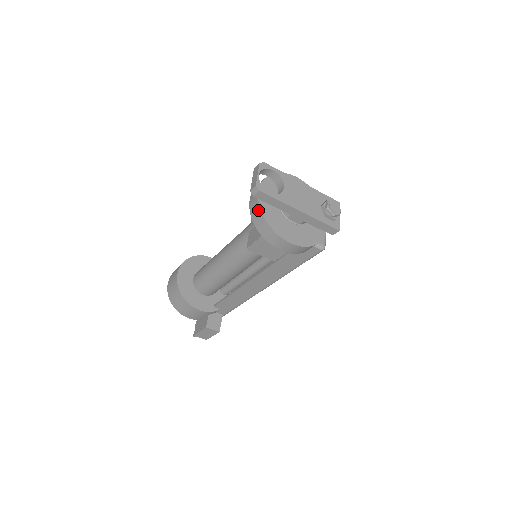
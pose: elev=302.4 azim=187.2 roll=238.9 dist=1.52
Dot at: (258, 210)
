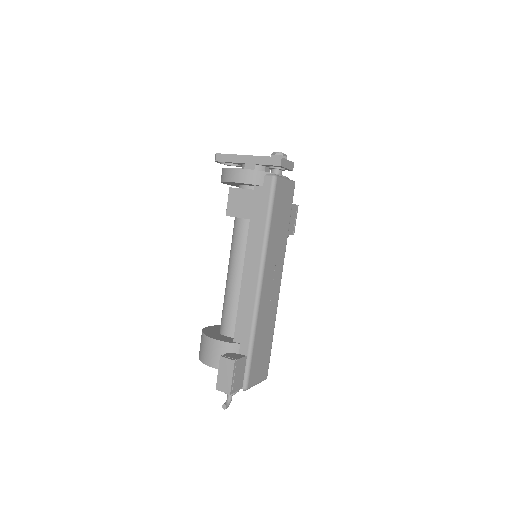
Dot at: occluded
